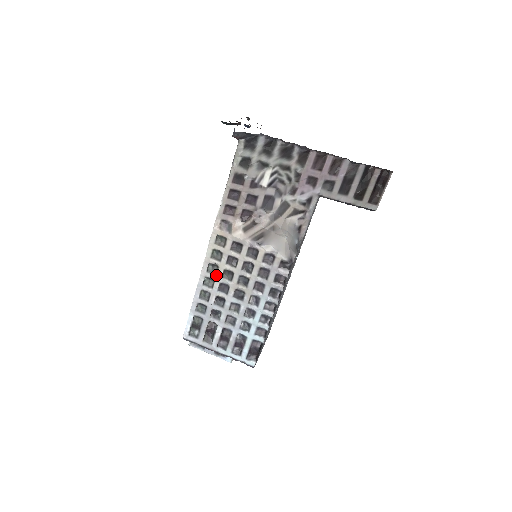
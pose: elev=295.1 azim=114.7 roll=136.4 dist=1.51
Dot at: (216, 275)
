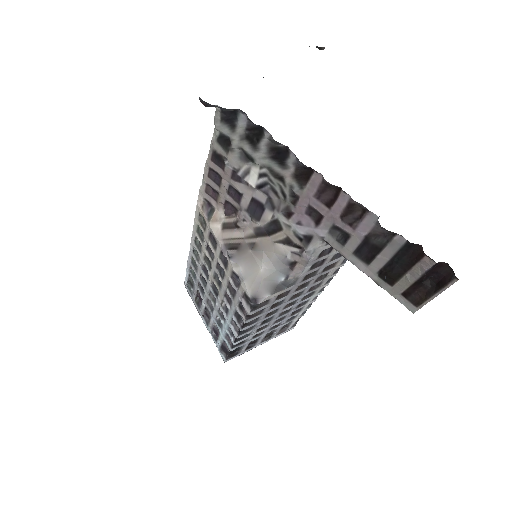
Dot at: (200, 253)
